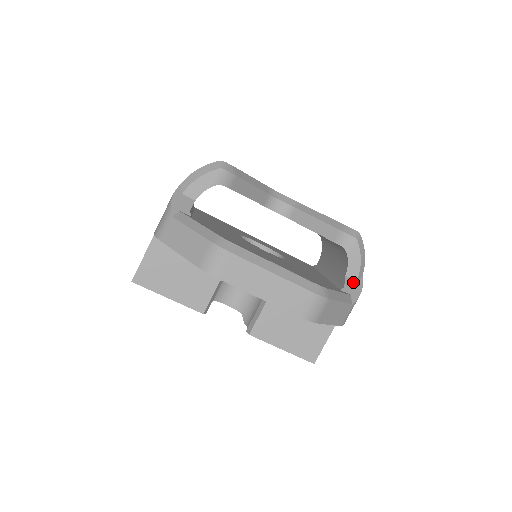
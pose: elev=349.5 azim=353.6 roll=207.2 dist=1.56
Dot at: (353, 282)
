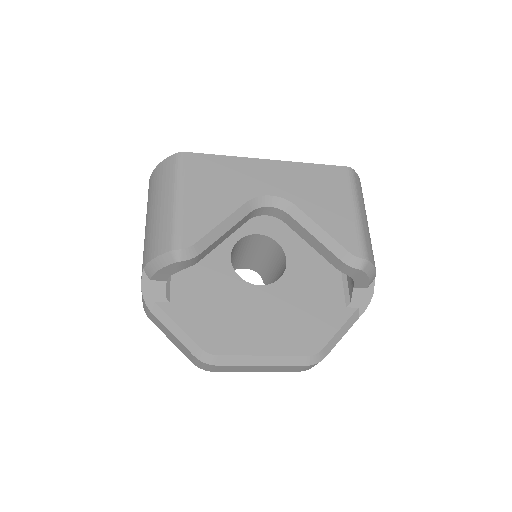
Dot at: (362, 291)
